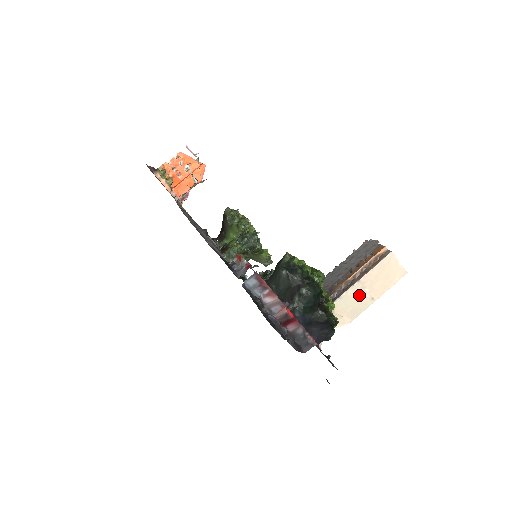
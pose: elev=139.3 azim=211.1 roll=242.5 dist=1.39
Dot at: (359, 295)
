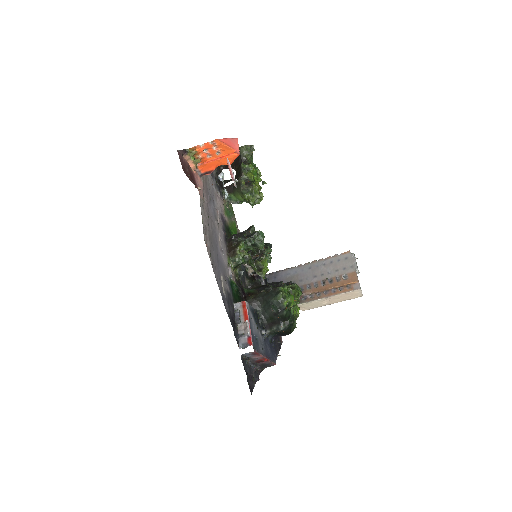
Dot at: (321, 302)
